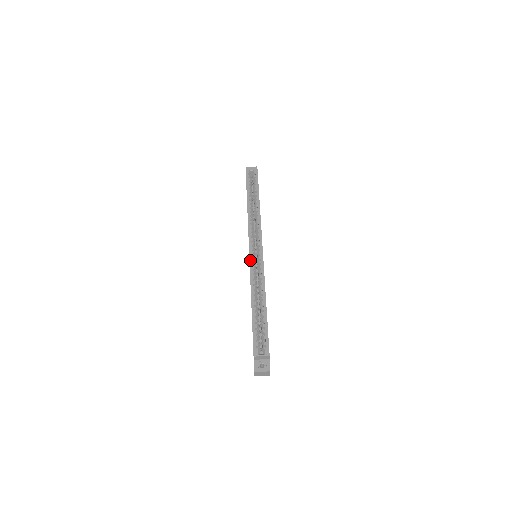
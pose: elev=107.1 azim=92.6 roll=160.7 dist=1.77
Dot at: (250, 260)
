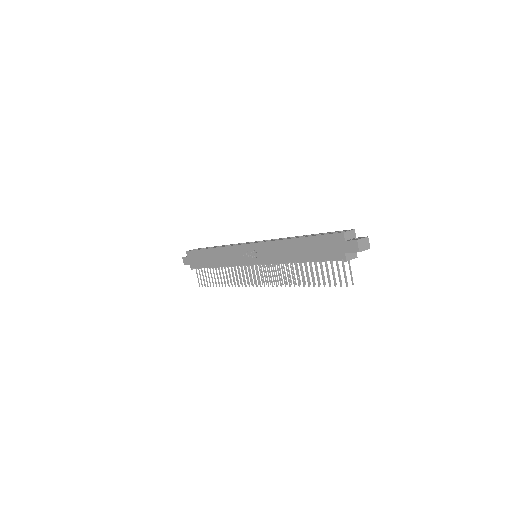
Dot at: (258, 242)
